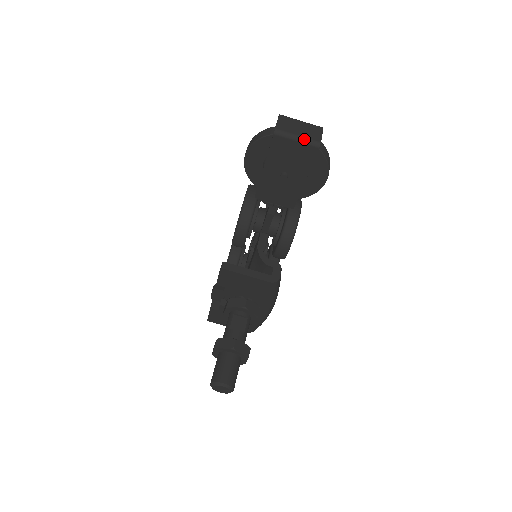
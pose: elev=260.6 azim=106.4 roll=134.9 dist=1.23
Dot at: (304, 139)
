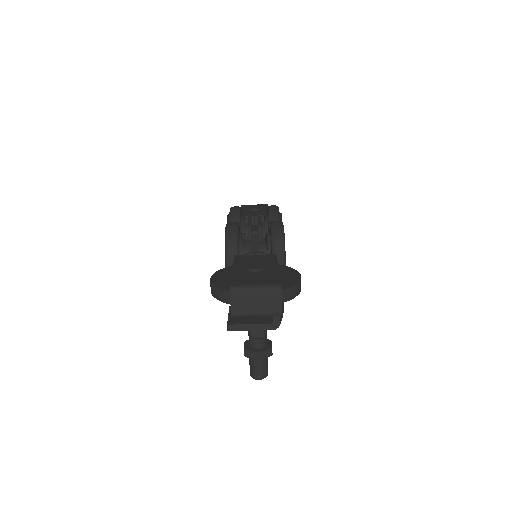
Dot at: (264, 315)
